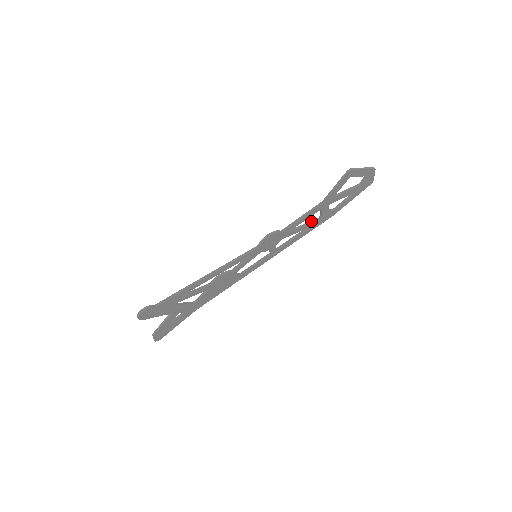
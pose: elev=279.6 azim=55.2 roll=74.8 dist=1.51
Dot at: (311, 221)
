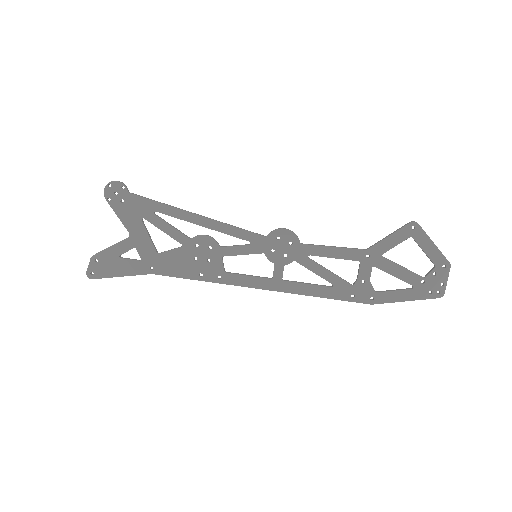
Dot at: (341, 278)
